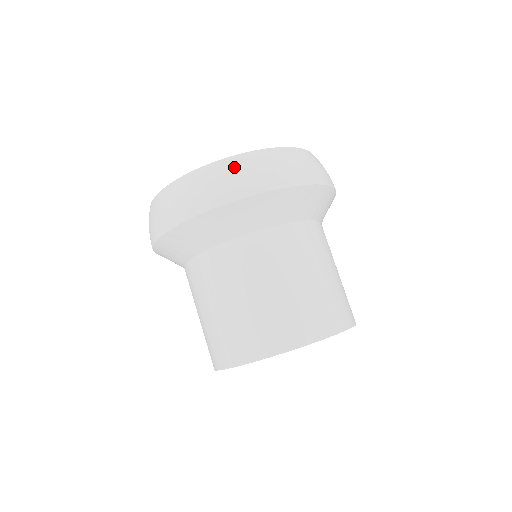
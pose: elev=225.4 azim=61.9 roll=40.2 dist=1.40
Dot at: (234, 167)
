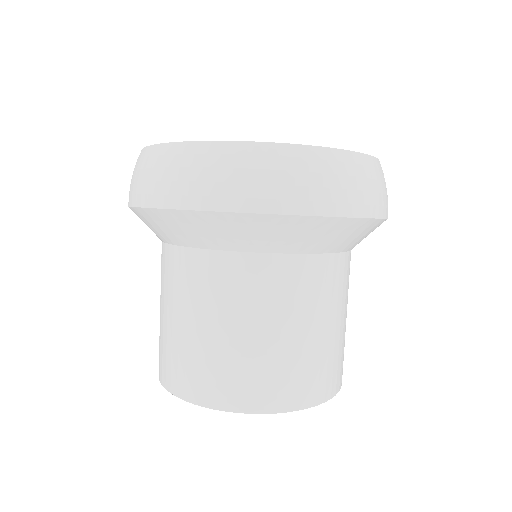
Dot at: (326, 166)
